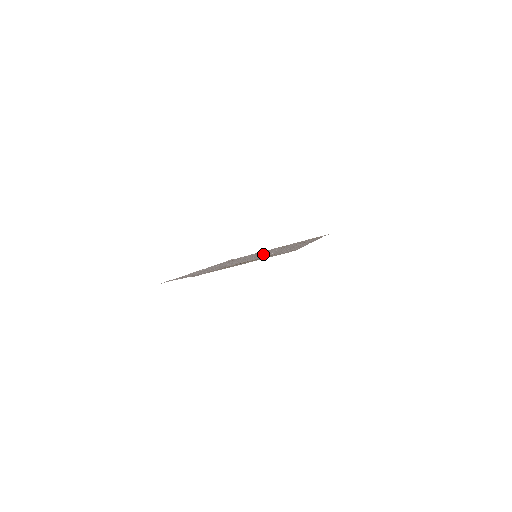
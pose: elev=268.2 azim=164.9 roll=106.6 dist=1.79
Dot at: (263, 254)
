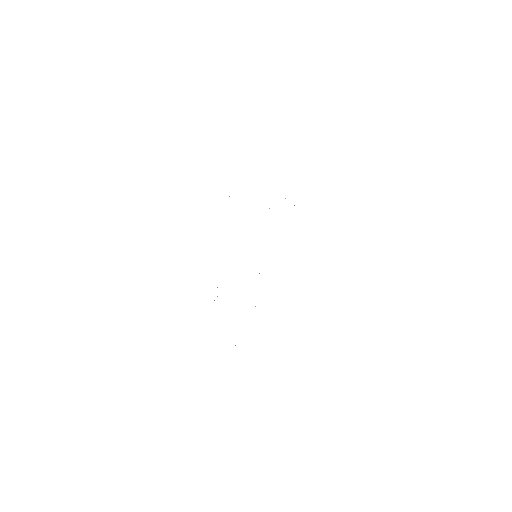
Dot at: occluded
